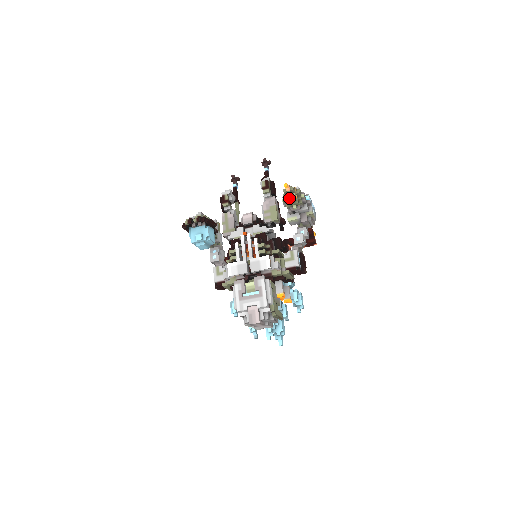
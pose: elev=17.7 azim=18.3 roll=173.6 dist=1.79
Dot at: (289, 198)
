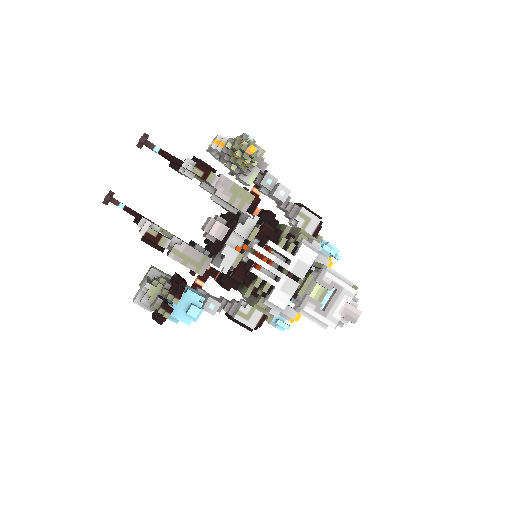
Dot at: (249, 160)
